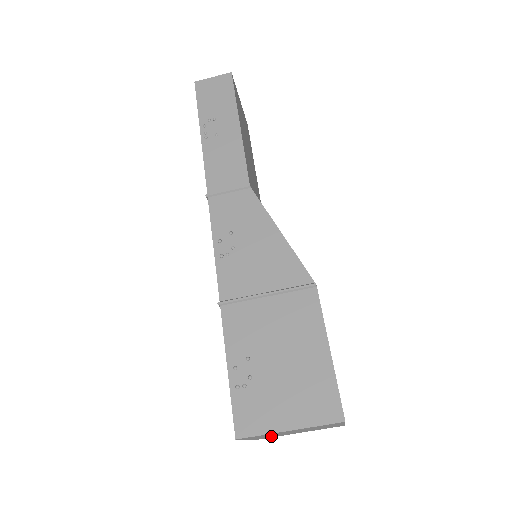
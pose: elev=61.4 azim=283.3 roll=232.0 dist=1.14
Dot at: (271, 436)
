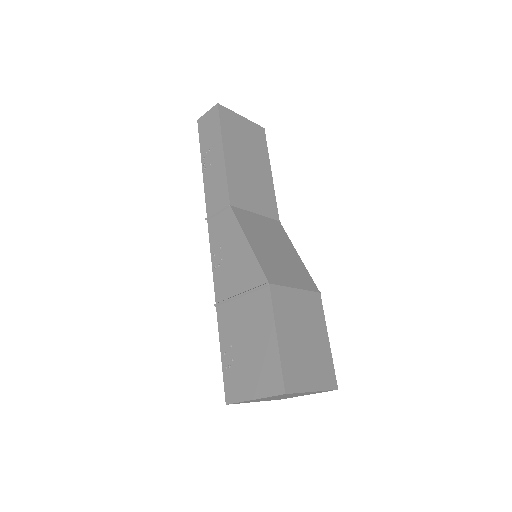
Dot at: occluded
